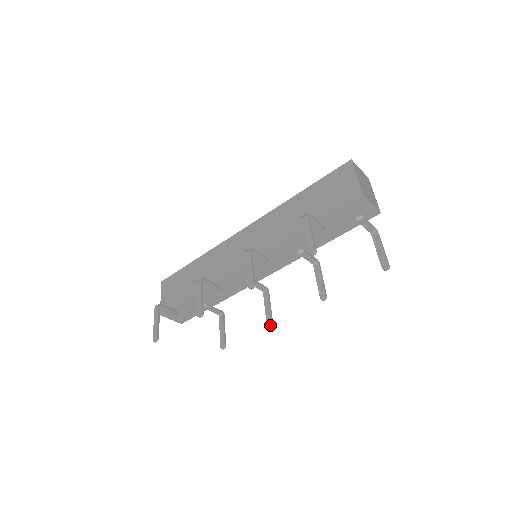
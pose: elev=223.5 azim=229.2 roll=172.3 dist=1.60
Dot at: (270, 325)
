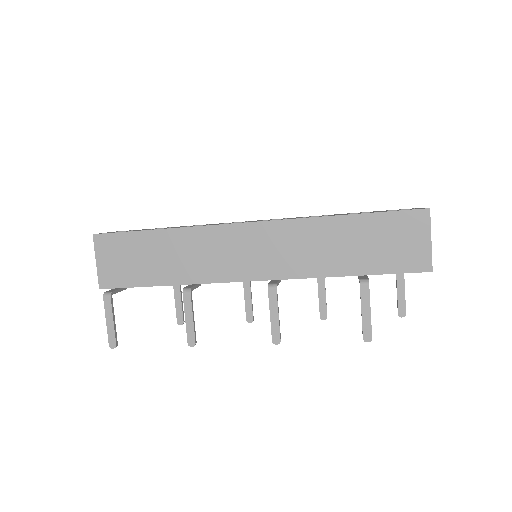
Dot at: (251, 322)
